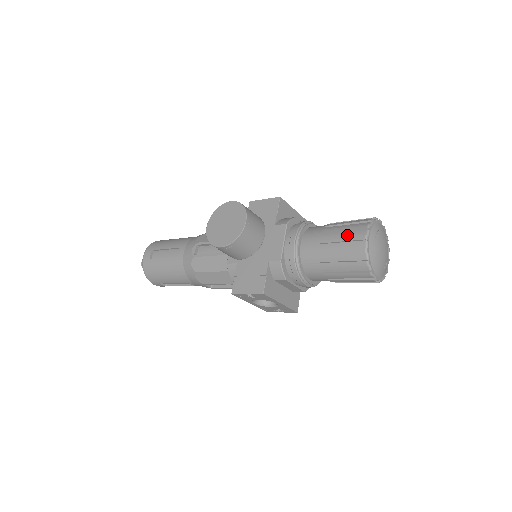
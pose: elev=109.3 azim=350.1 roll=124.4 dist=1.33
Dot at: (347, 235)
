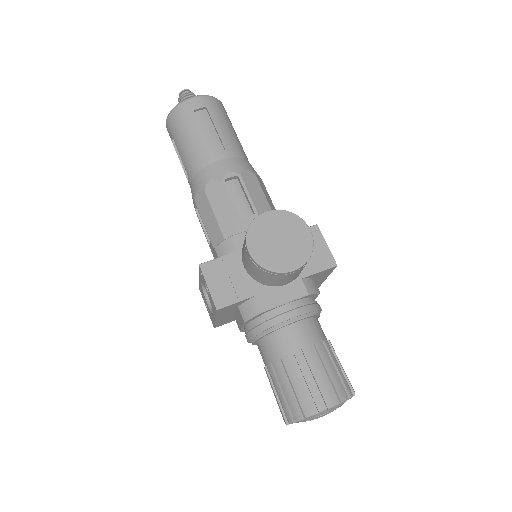
Dot at: (324, 380)
